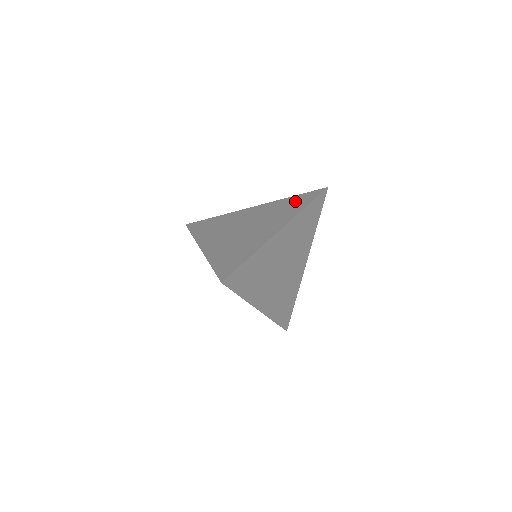
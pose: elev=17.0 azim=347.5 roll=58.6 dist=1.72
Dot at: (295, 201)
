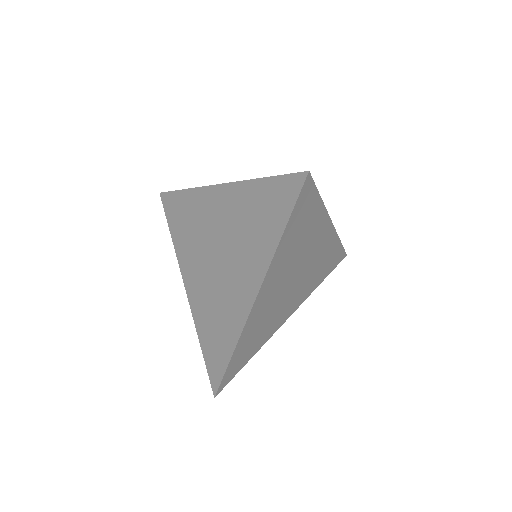
Dot at: (265, 205)
